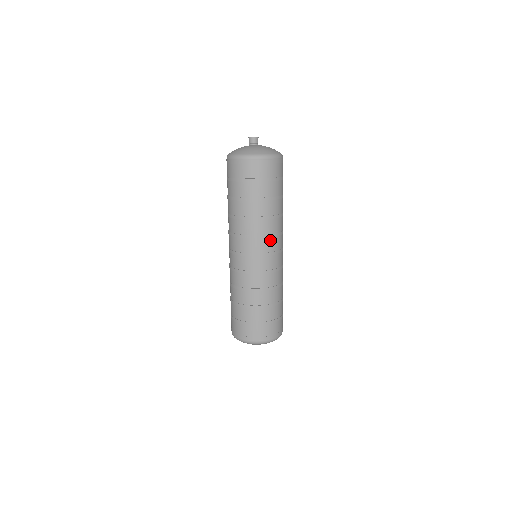
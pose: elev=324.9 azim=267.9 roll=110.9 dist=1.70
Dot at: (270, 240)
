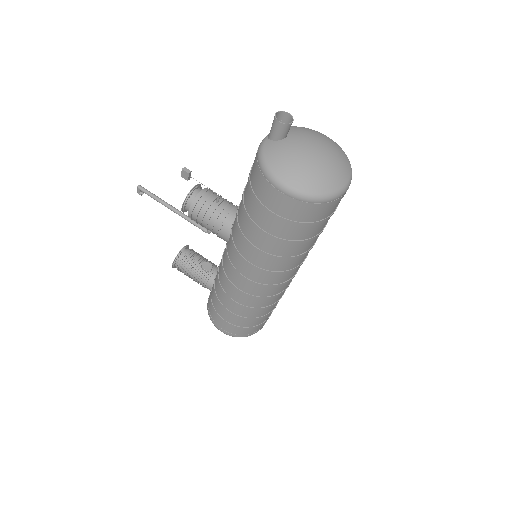
Dot at: occluded
